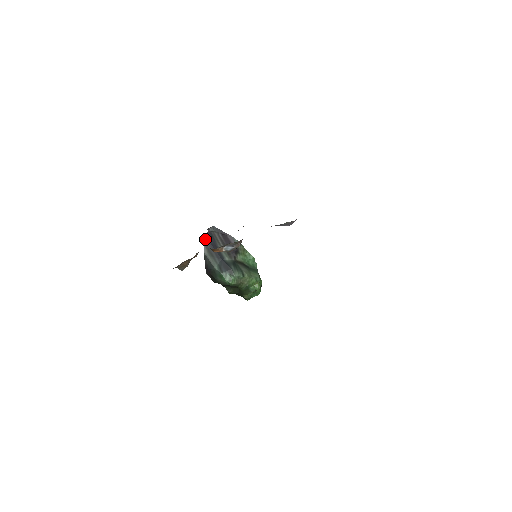
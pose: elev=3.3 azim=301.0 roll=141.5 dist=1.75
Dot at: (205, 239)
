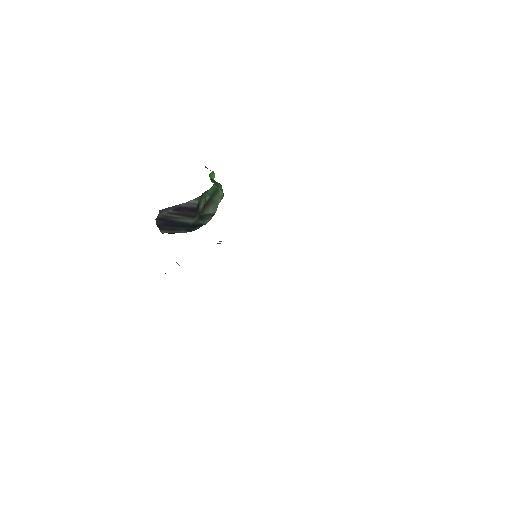
Dot at: occluded
